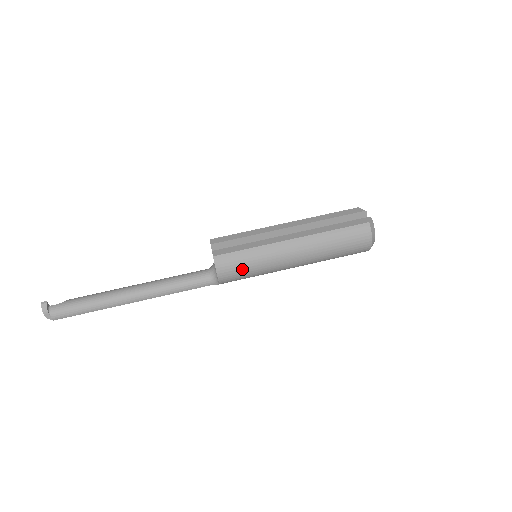
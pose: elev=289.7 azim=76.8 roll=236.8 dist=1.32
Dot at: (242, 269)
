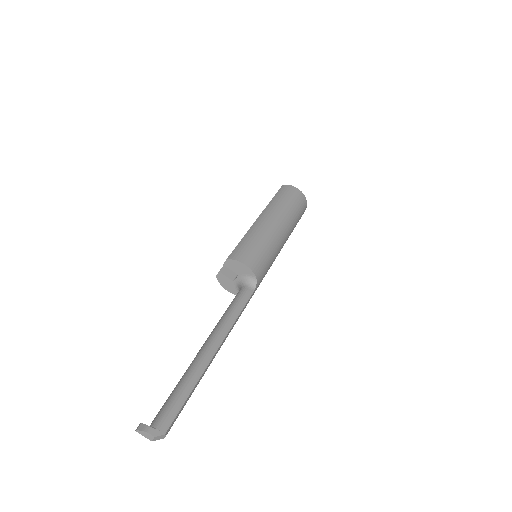
Dot at: (254, 249)
